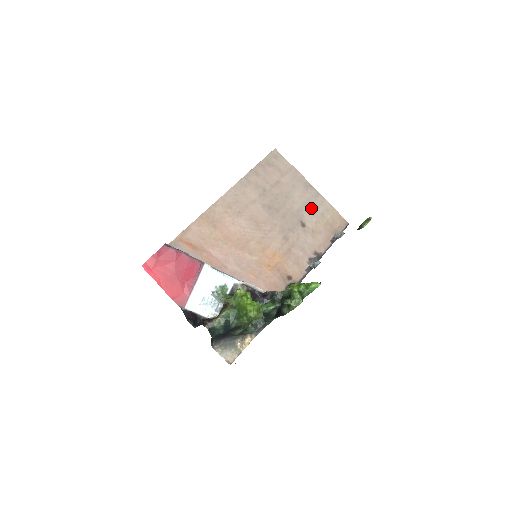
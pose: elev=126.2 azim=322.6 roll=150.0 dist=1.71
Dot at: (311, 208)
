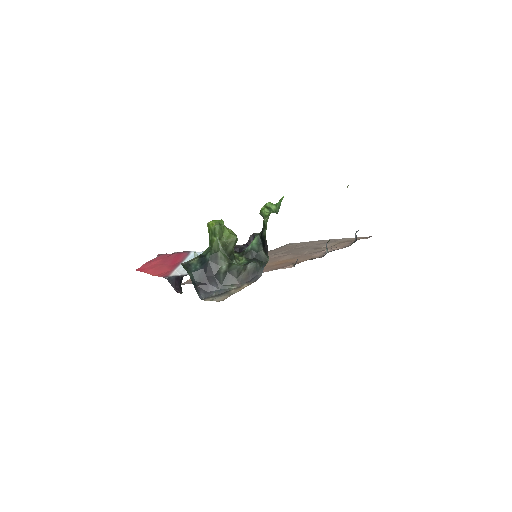
Dot at: occluded
